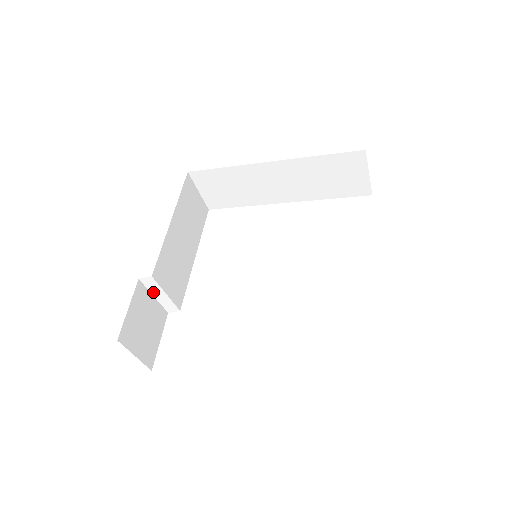
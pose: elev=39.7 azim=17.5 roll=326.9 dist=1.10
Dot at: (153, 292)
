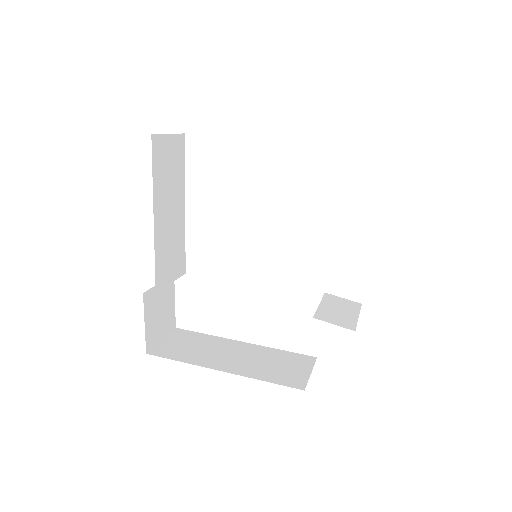
Dot at: occluded
